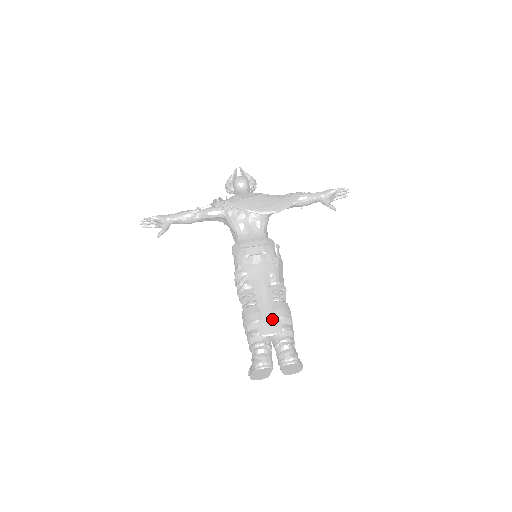
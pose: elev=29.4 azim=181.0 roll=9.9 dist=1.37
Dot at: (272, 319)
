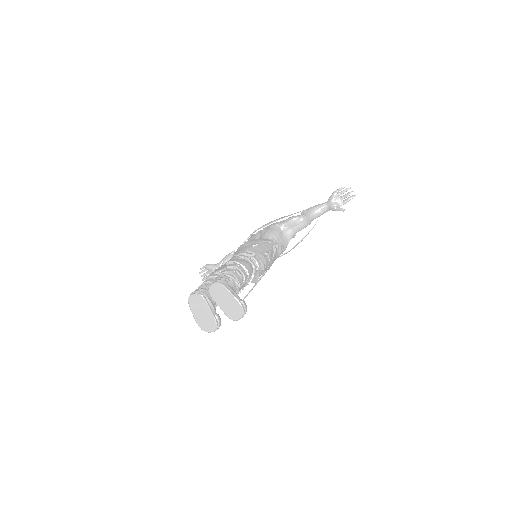
Dot at: (221, 267)
